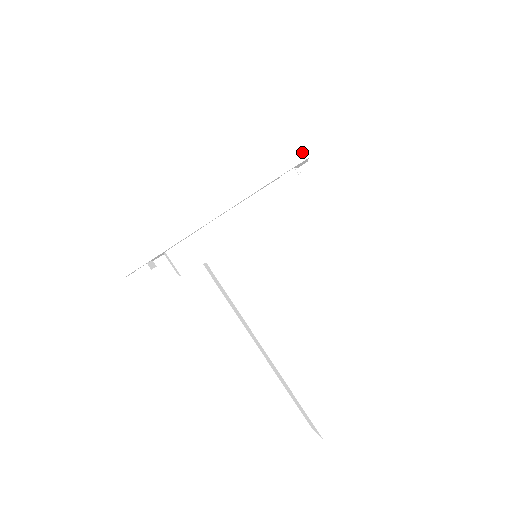
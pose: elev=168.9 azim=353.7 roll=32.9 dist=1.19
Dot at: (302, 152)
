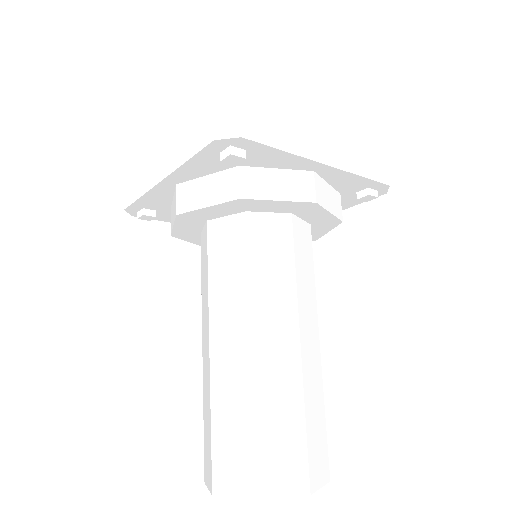
Dot at: (237, 129)
